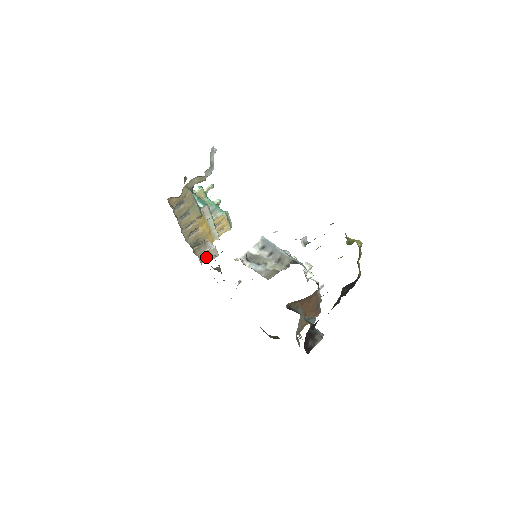
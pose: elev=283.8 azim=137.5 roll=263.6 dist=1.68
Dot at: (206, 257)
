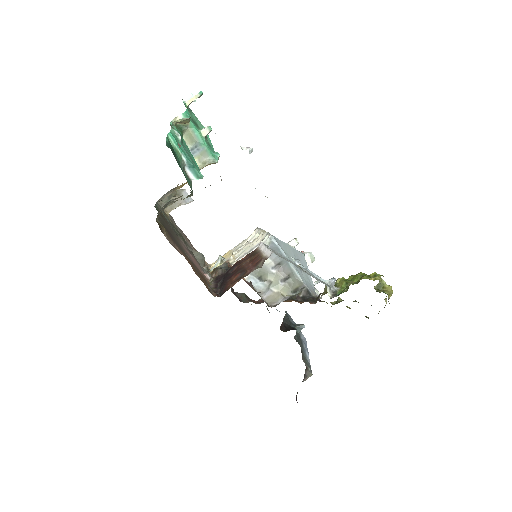
Dot at: occluded
